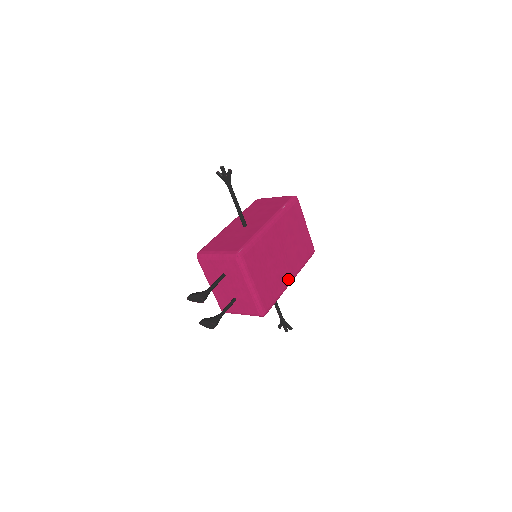
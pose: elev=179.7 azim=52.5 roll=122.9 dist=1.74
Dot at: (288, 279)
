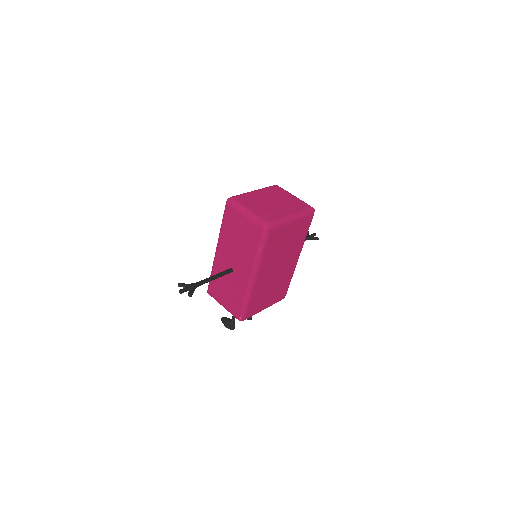
Dot at: (294, 263)
